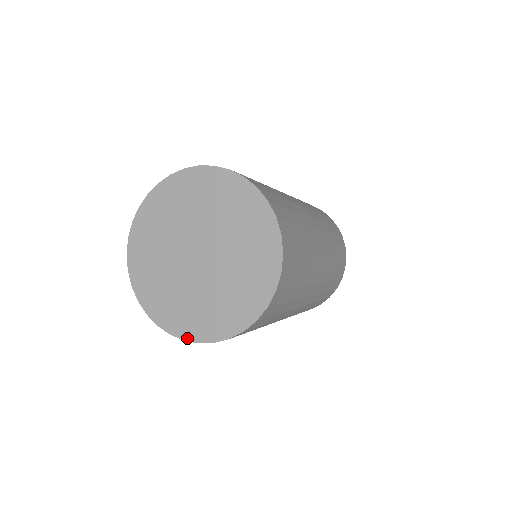
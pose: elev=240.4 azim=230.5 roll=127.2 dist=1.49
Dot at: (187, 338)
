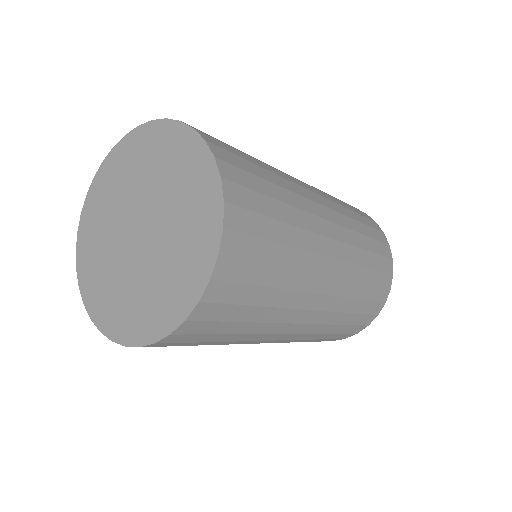
Dot at: (172, 327)
